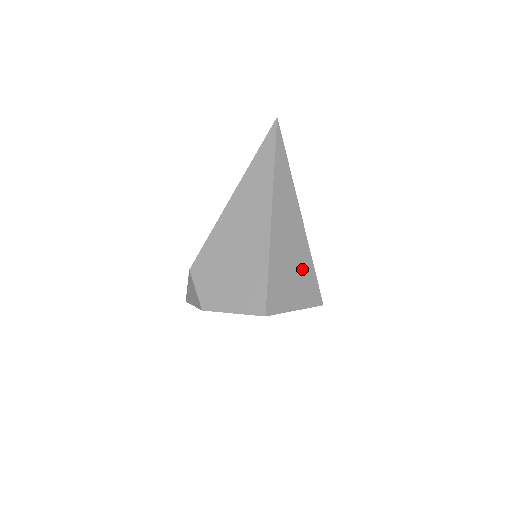
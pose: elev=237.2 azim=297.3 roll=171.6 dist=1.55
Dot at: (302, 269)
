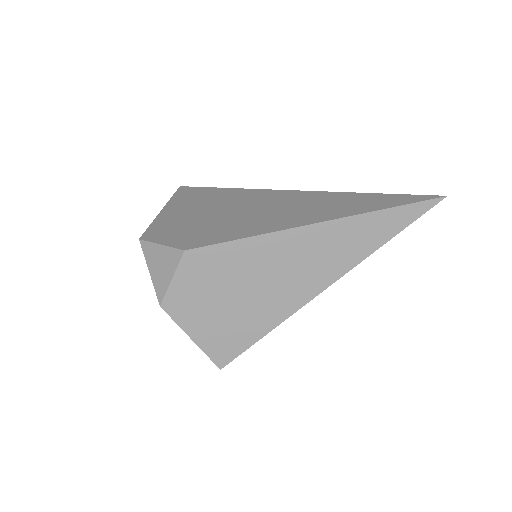
Dot at: occluded
